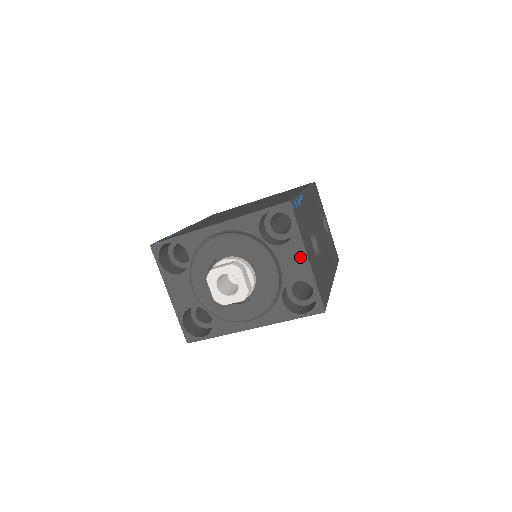
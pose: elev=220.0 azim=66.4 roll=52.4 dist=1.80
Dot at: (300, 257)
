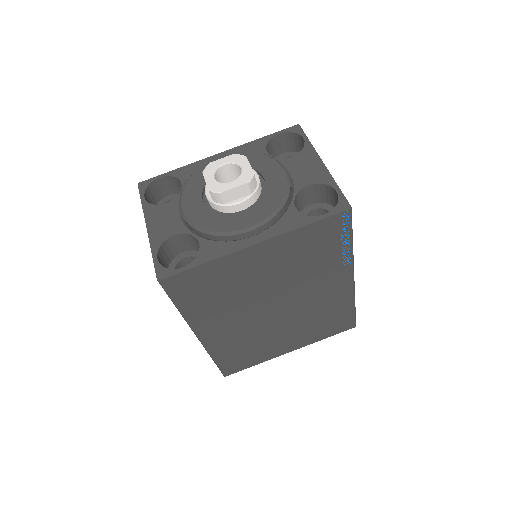
Dot at: (313, 163)
